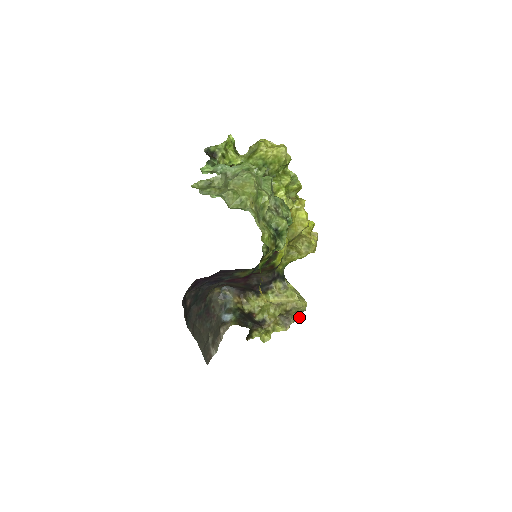
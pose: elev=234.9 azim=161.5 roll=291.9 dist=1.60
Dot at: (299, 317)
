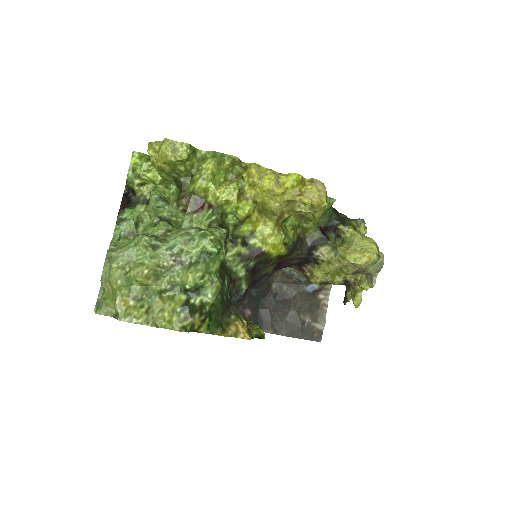
Dot at: (382, 263)
